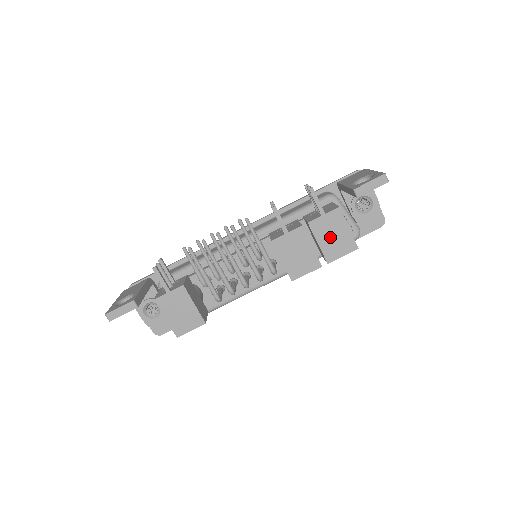
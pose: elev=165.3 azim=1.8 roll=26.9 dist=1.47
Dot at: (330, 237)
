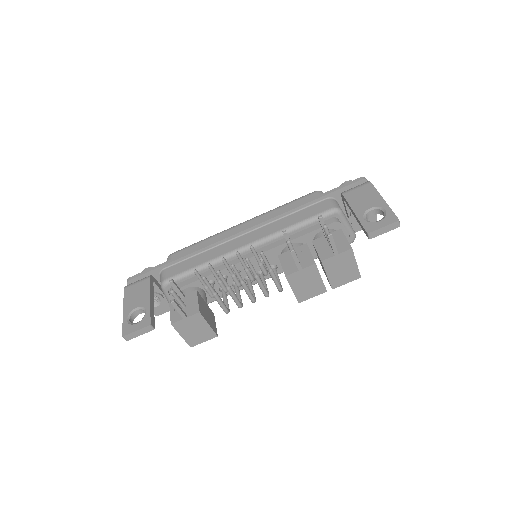
Dot at: (339, 271)
